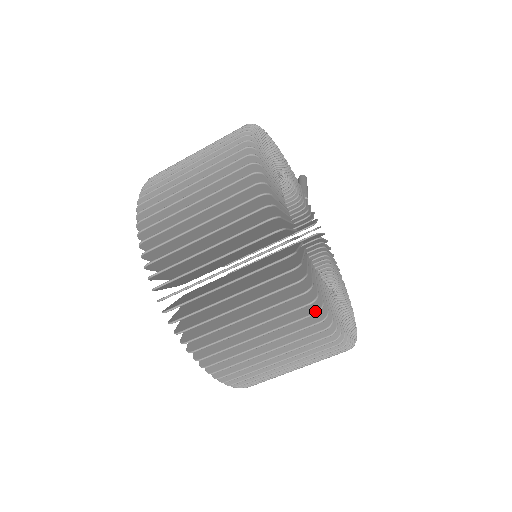
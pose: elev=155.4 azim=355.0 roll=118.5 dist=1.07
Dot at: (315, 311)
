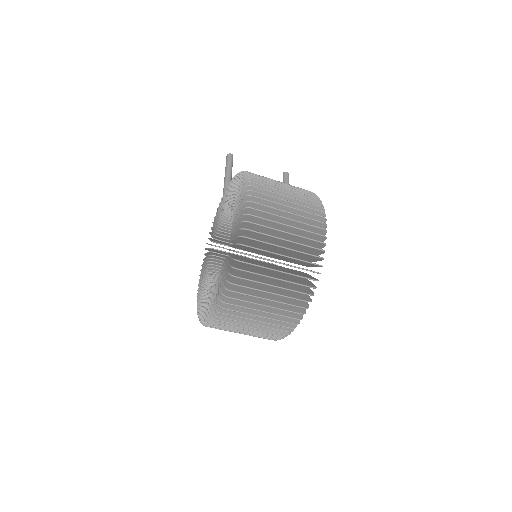
Dot at: (284, 336)
